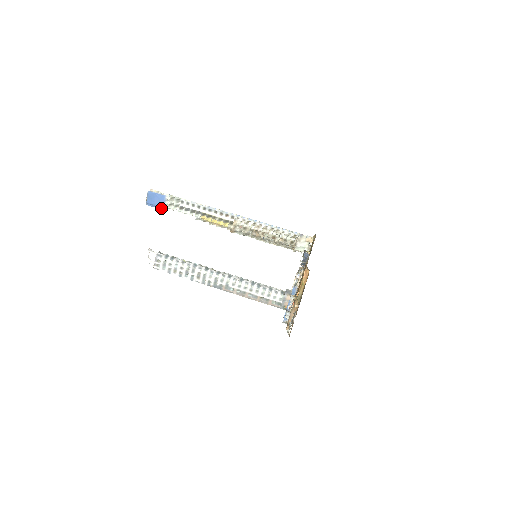
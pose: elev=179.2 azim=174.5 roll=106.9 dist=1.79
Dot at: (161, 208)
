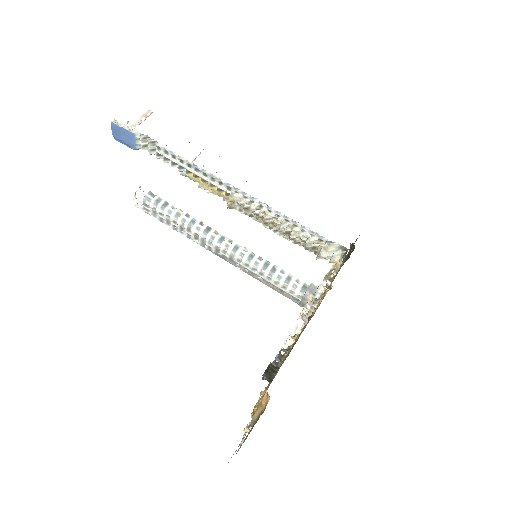
Dot at: (133, 148)
